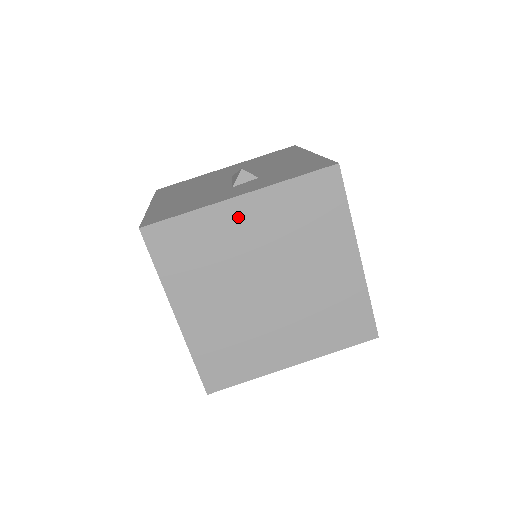
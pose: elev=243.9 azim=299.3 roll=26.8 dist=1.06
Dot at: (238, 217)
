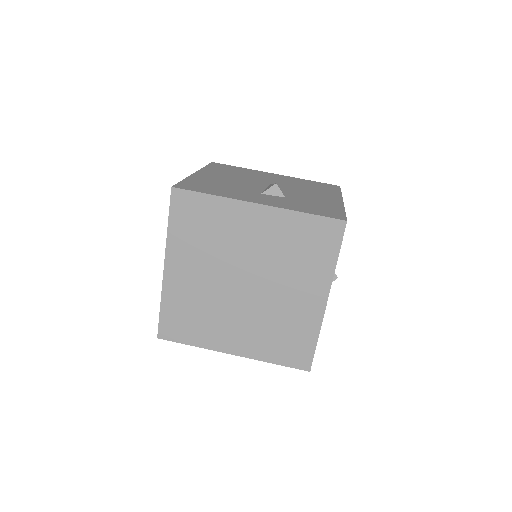
Dot at: (249, 219)
